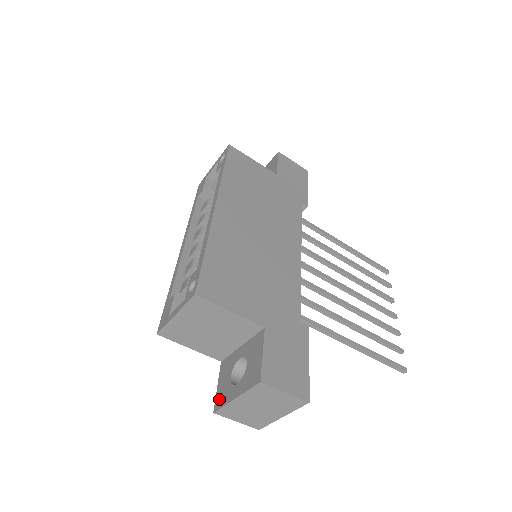
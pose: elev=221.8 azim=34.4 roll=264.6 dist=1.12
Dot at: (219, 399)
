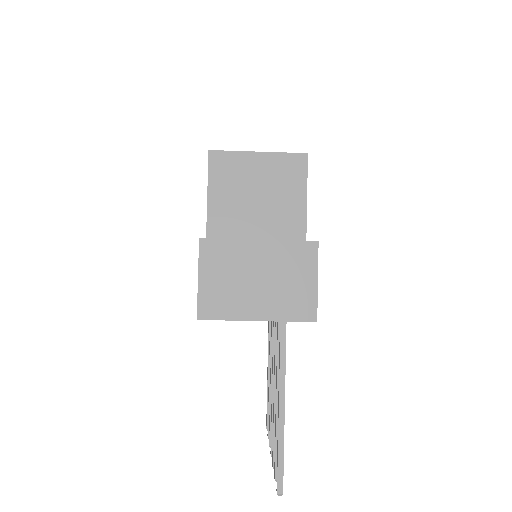
Dot at: occluded
